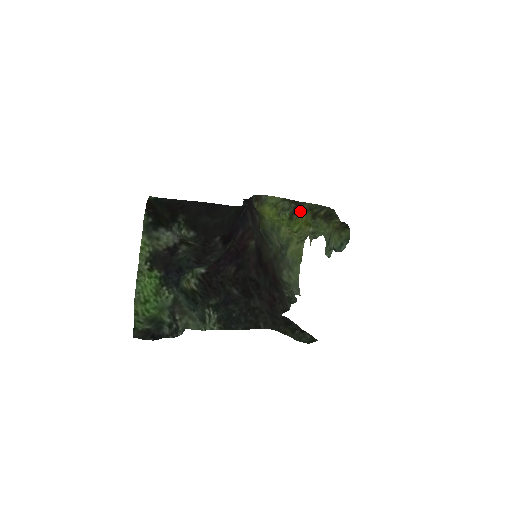
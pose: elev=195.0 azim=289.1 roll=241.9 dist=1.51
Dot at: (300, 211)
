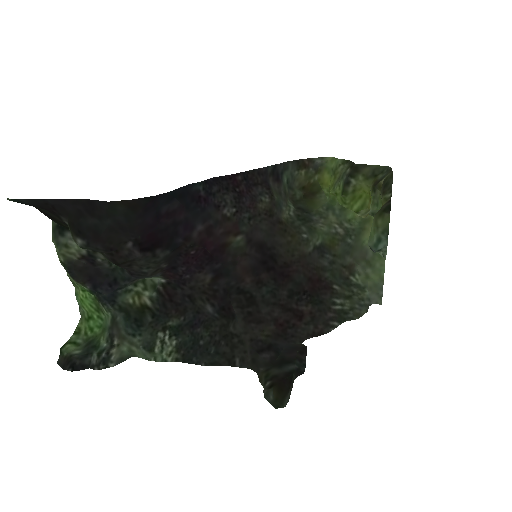
Dot at: (358, 179)
